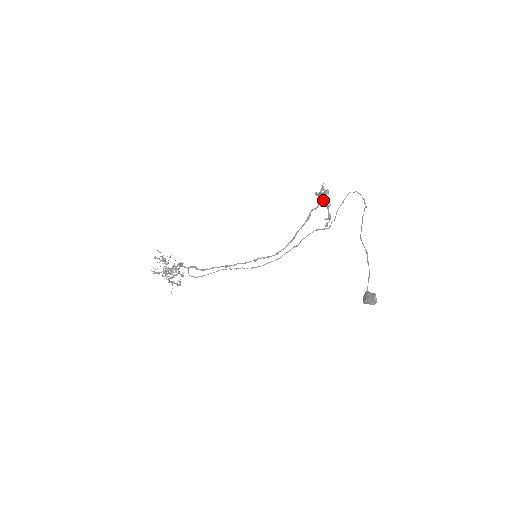
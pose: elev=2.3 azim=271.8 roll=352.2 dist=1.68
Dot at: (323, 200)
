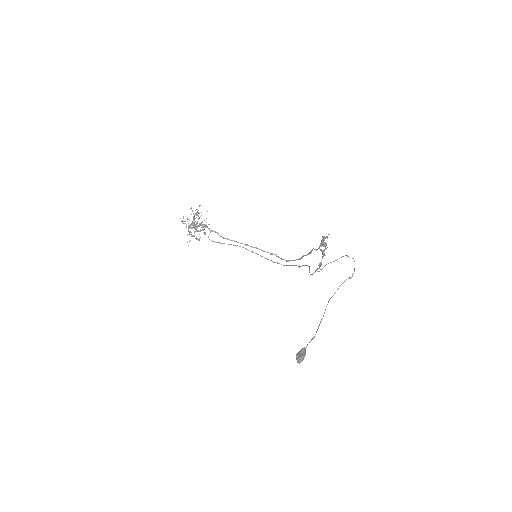
Dot at: (325, 246)
